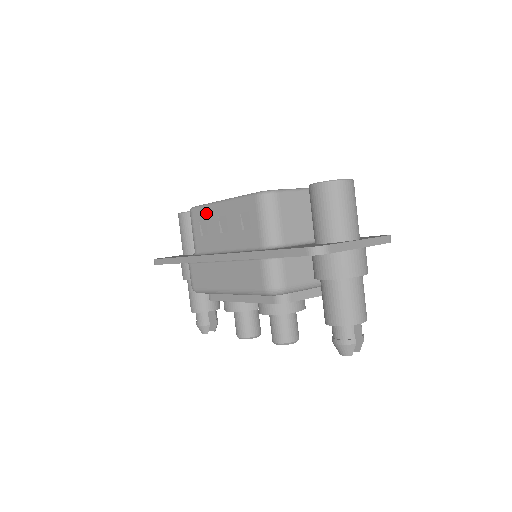
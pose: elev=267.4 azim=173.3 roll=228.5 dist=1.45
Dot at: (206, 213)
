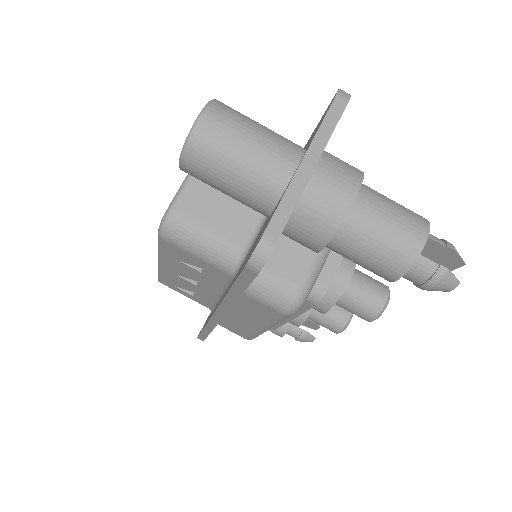
Dot at: (167, 278)
